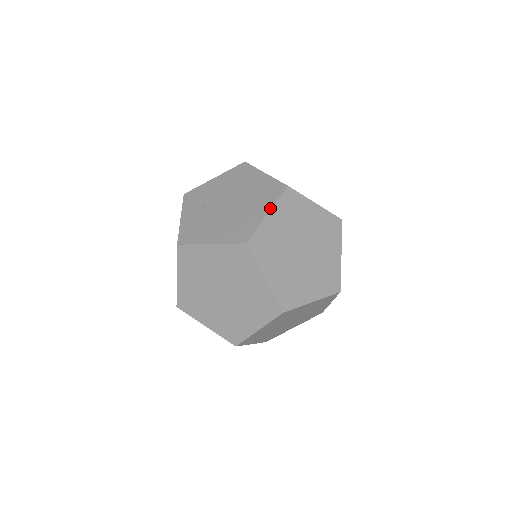
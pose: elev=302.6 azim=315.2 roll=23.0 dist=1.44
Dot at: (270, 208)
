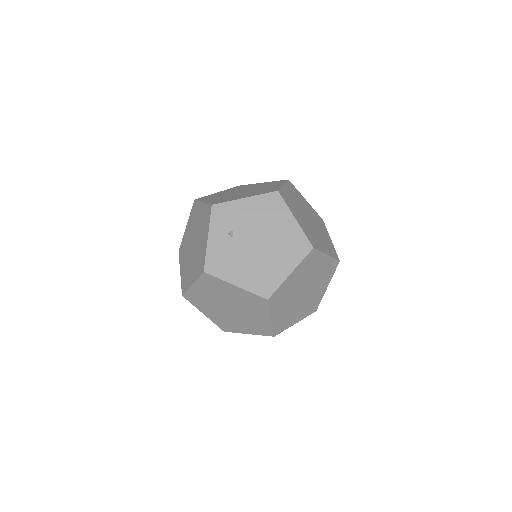
Dot at: (294, 268)
